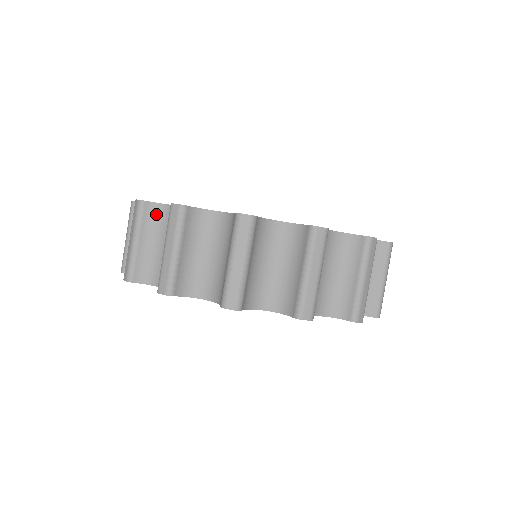
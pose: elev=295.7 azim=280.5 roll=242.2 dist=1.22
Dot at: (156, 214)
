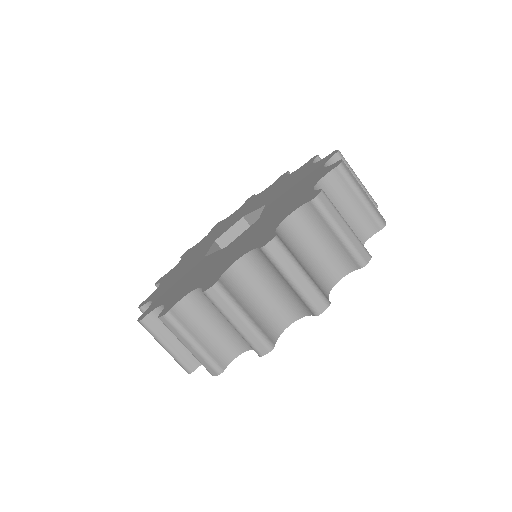
Dot at: (186, 310)
